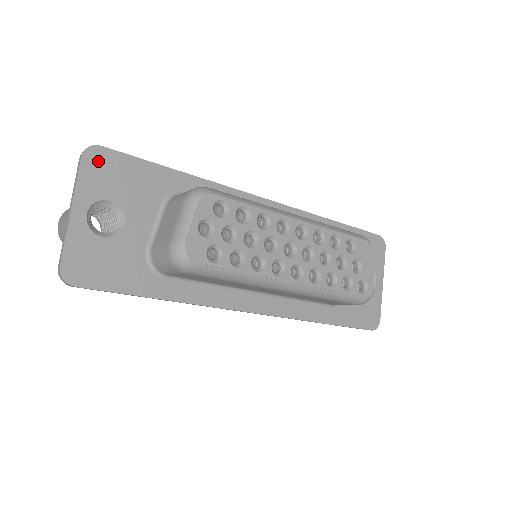
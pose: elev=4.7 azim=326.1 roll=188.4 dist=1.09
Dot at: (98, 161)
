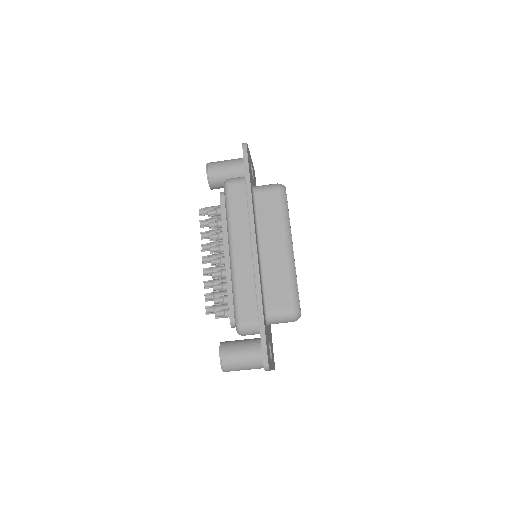
Dot at: (254, 174)
